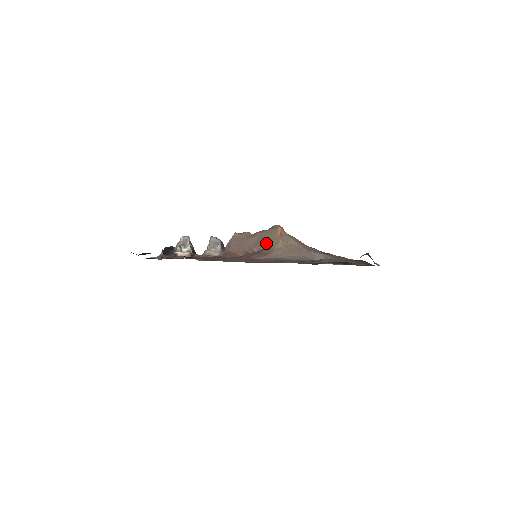
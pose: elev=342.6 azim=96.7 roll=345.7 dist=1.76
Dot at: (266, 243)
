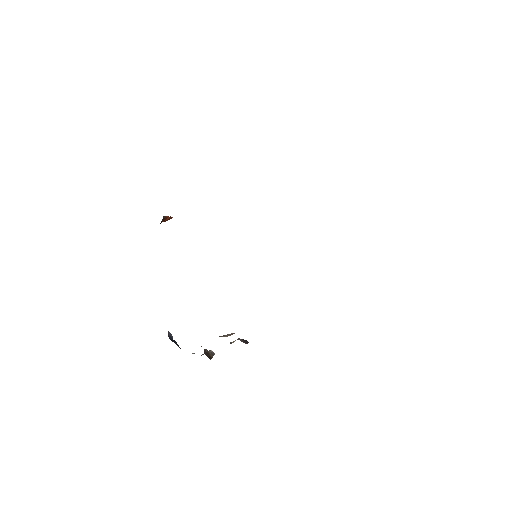
Dot at: occluded
